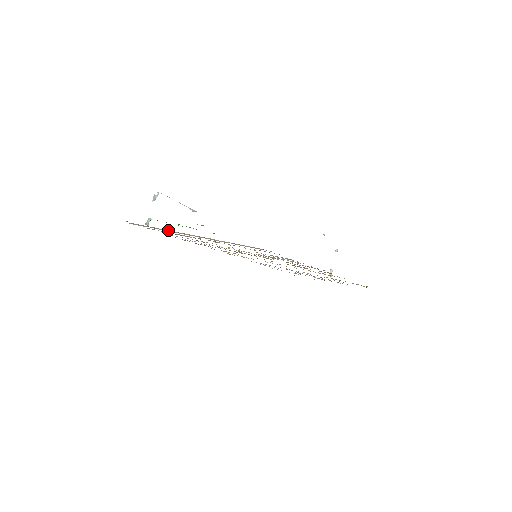
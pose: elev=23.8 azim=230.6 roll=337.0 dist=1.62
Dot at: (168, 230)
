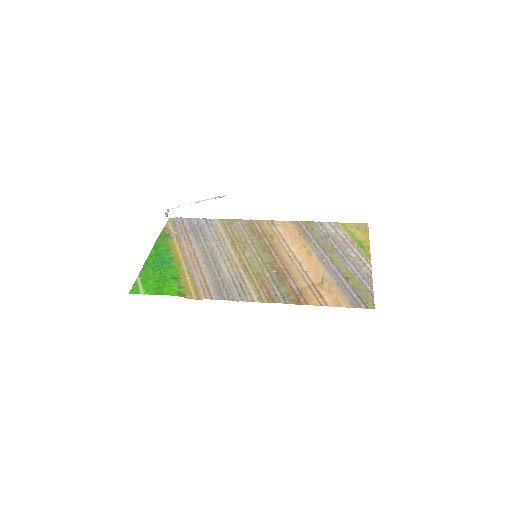
Dot at: (182, 240)
